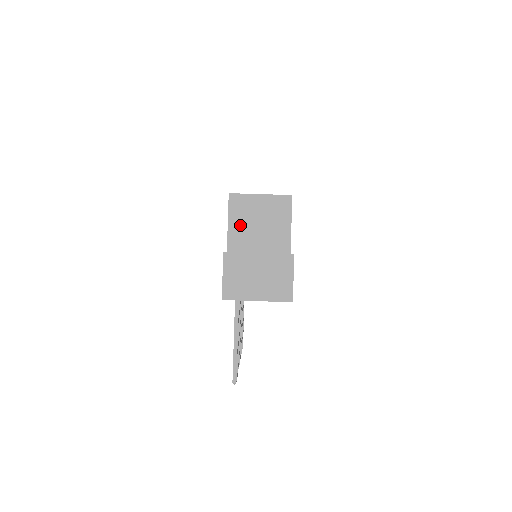
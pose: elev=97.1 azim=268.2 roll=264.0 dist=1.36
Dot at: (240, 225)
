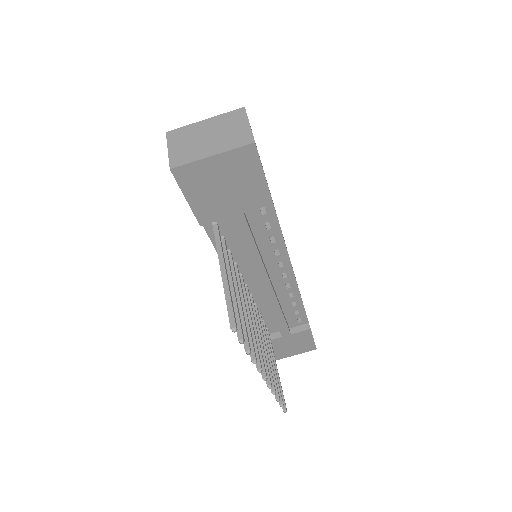
Dot at: occluded
